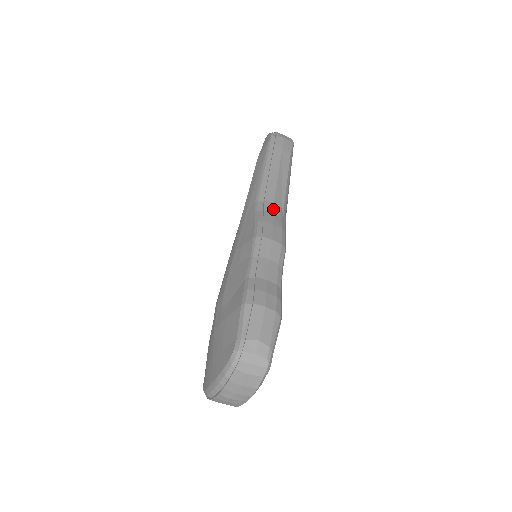
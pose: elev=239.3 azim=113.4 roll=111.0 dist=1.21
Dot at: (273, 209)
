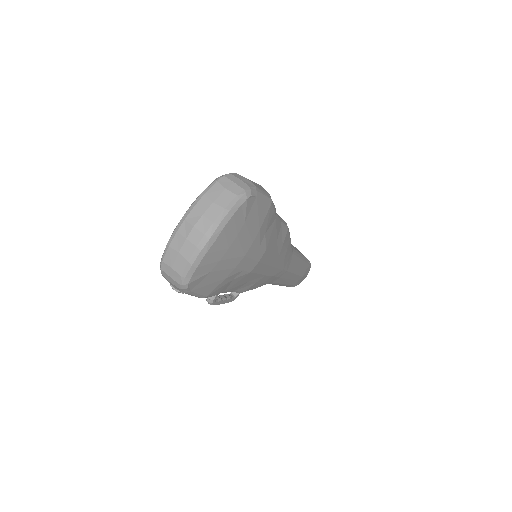
Dot at: occluded
